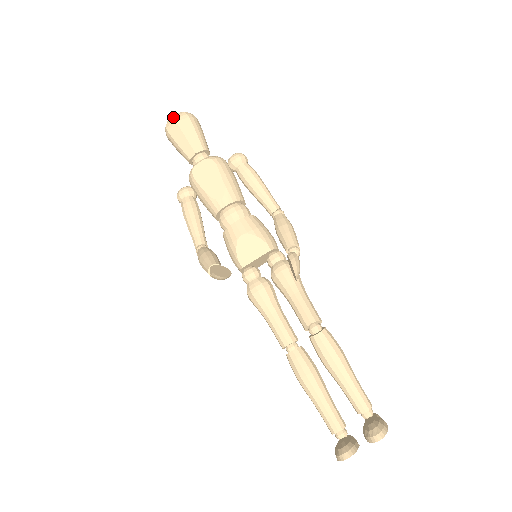
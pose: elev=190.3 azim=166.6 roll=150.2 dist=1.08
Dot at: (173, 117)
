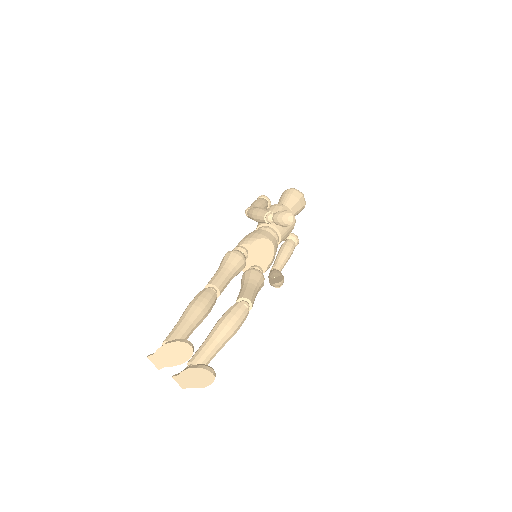
Dot at: occluded
